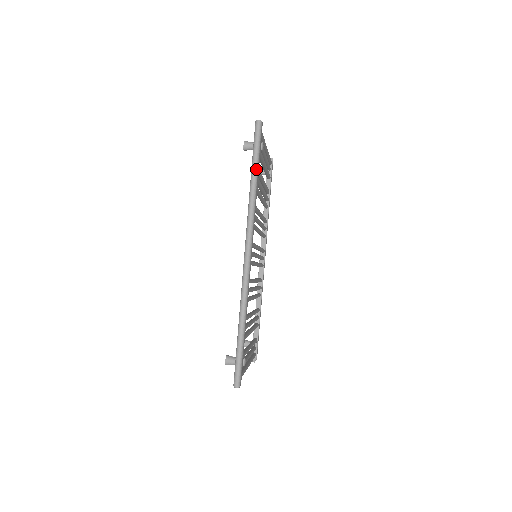
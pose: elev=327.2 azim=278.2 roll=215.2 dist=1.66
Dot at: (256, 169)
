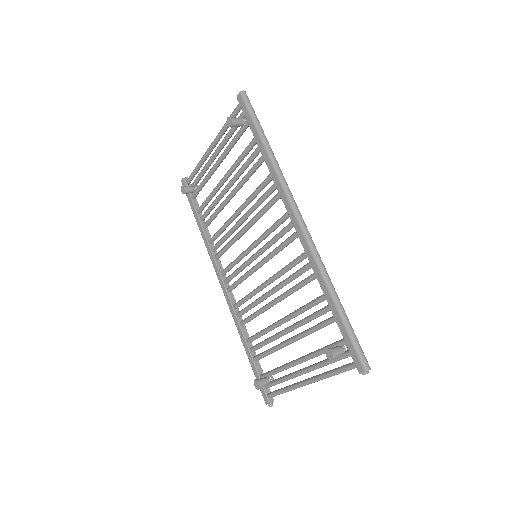
Dot at: occluded
